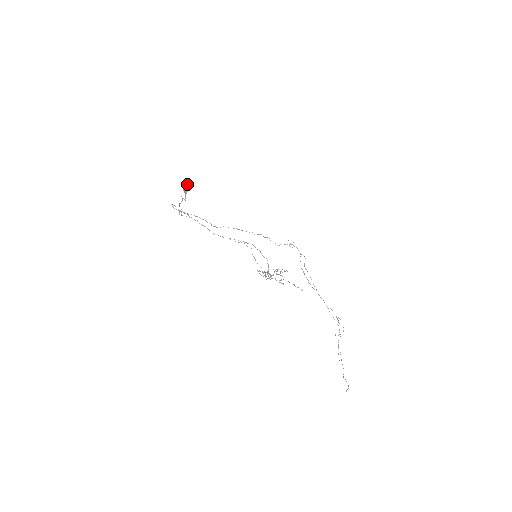
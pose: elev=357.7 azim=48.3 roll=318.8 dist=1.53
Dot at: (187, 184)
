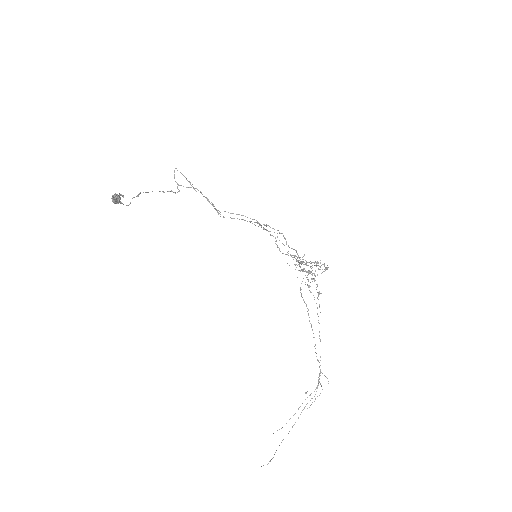
Dot at: (112, 196)
